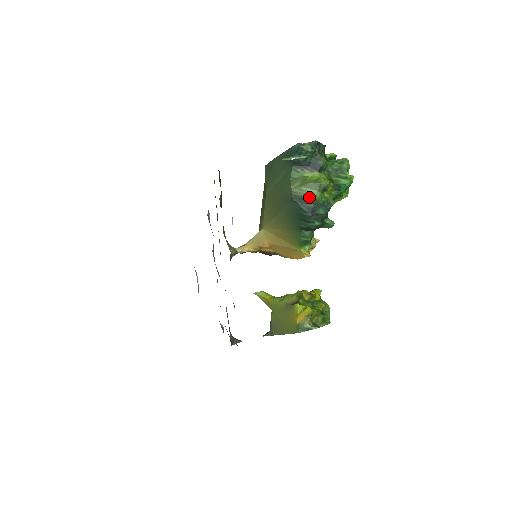
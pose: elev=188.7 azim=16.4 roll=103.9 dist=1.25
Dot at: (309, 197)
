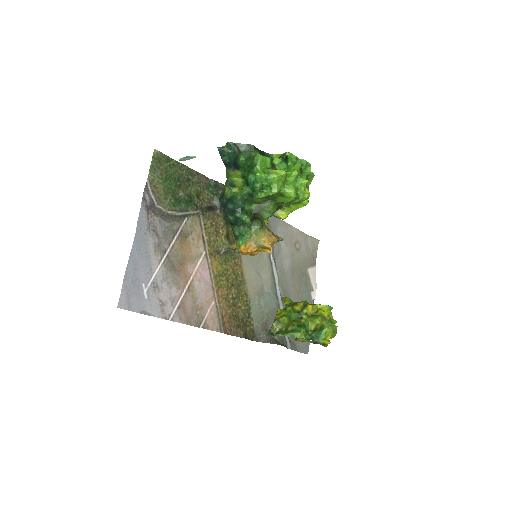
Dot at: (224, 193)
